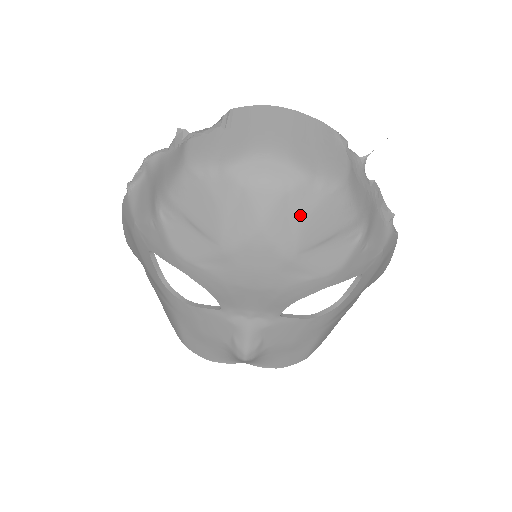
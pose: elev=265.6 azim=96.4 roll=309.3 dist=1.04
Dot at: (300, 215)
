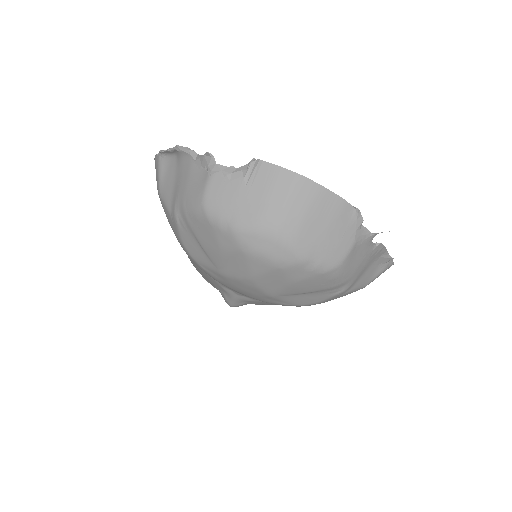
Dot at: (287, 281)
